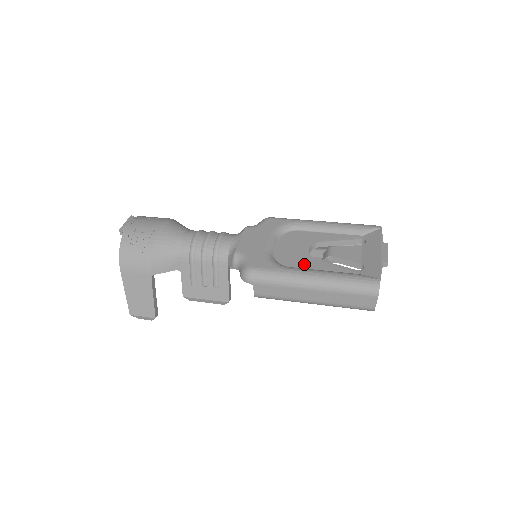
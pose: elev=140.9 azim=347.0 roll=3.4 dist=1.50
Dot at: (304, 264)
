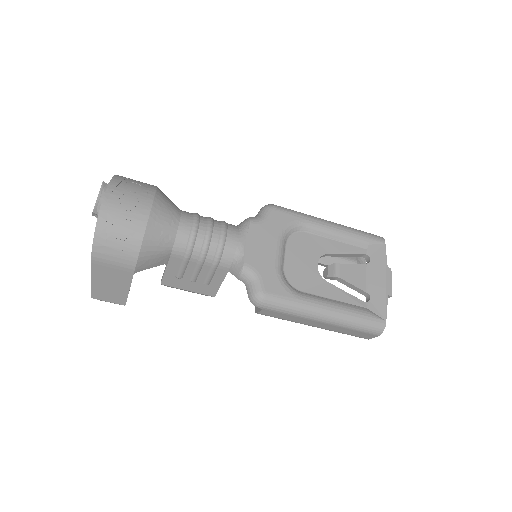
Dot at: (315, 288)
